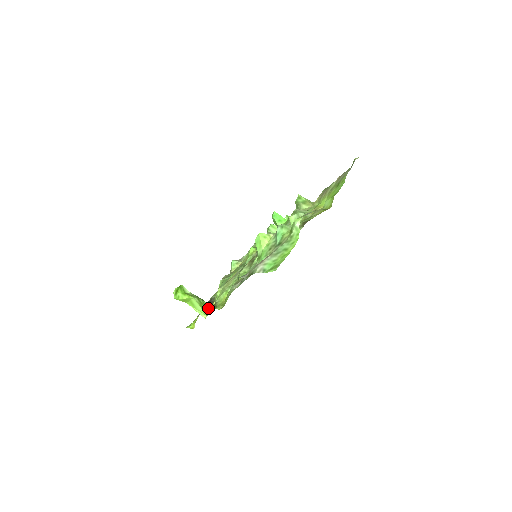
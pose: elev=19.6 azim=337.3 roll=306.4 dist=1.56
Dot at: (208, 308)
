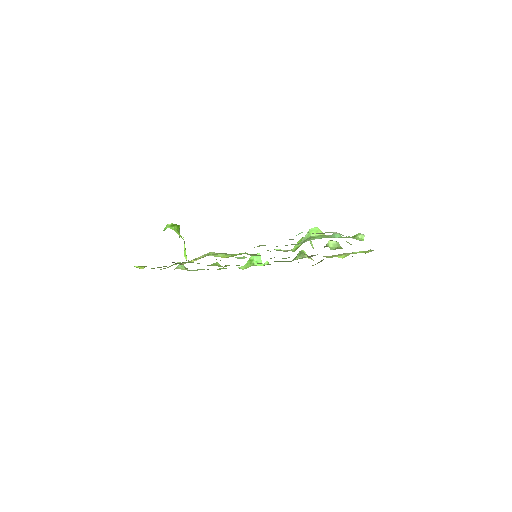
Dot at: occluded
